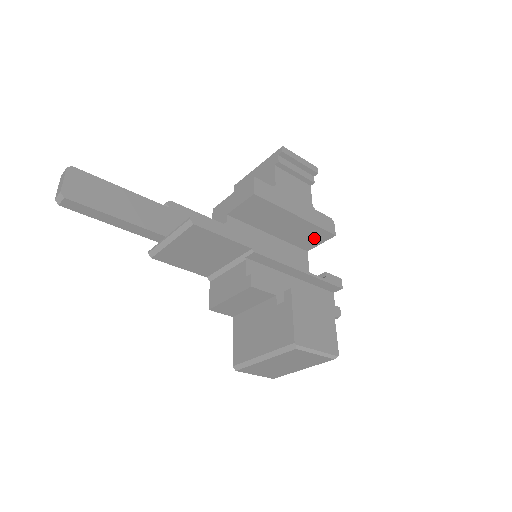
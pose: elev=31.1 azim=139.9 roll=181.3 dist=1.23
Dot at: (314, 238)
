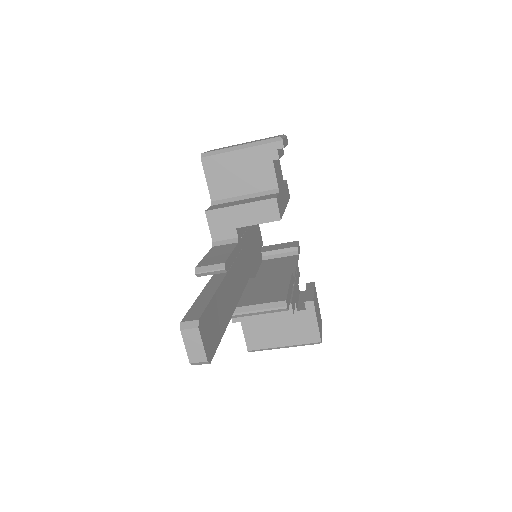
Dot at: occluded
